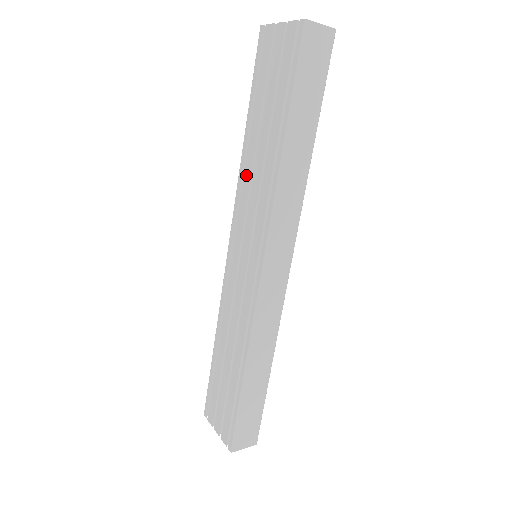
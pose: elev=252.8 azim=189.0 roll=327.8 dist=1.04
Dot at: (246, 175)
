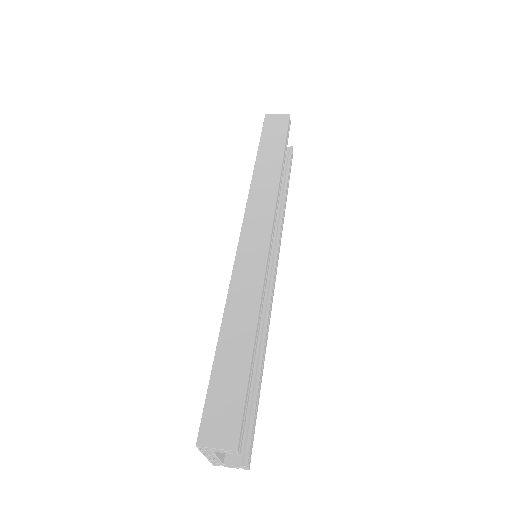
Dot at: occluded
